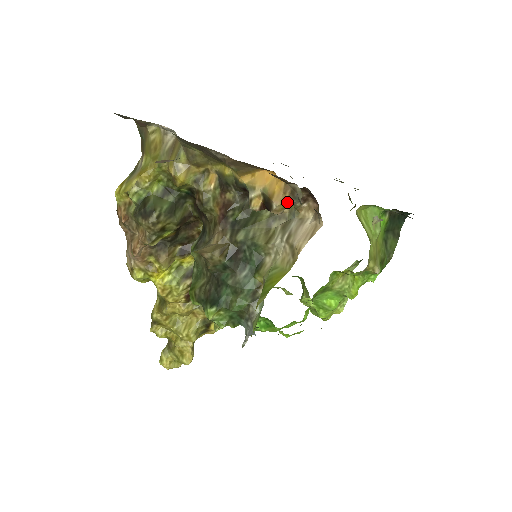
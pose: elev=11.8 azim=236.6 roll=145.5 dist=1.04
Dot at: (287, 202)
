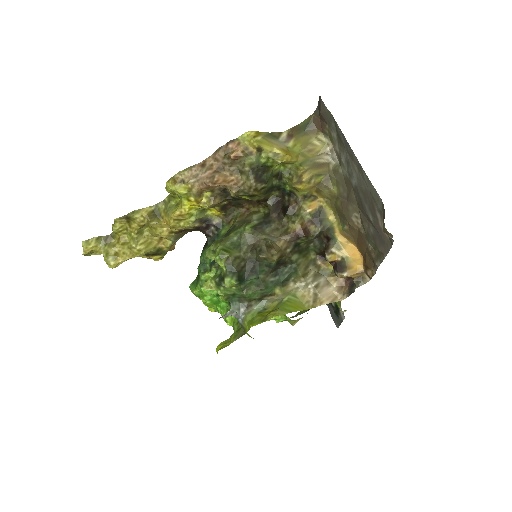
Dot at: occluded
